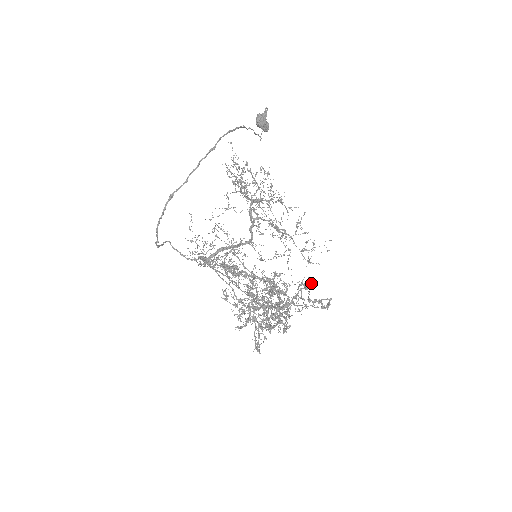
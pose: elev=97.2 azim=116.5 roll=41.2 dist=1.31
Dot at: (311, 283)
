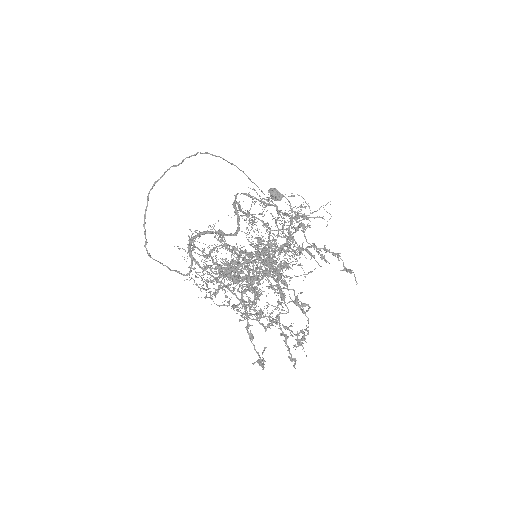
Dot at: (320, 255)
